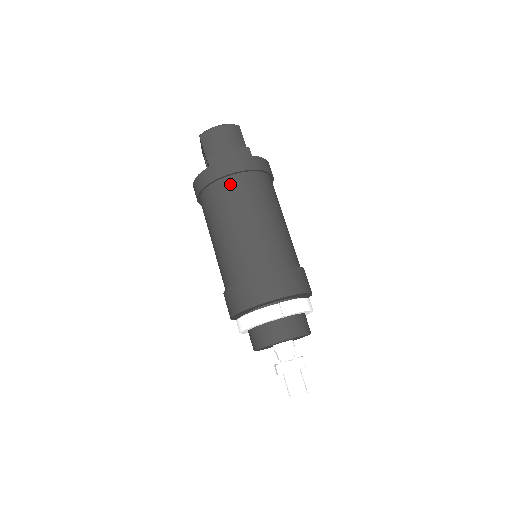
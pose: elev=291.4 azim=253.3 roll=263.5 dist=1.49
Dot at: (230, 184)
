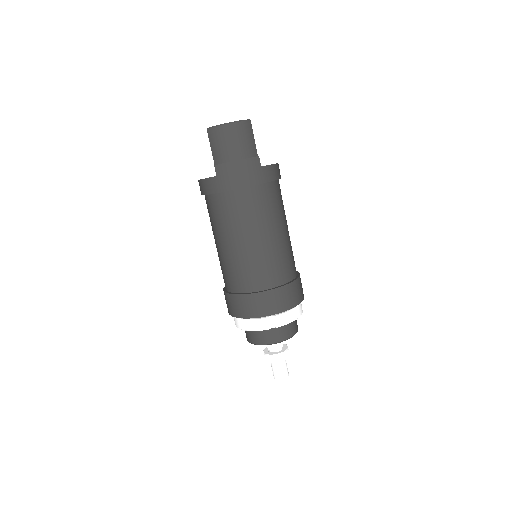
Dot at: (236, 199)
